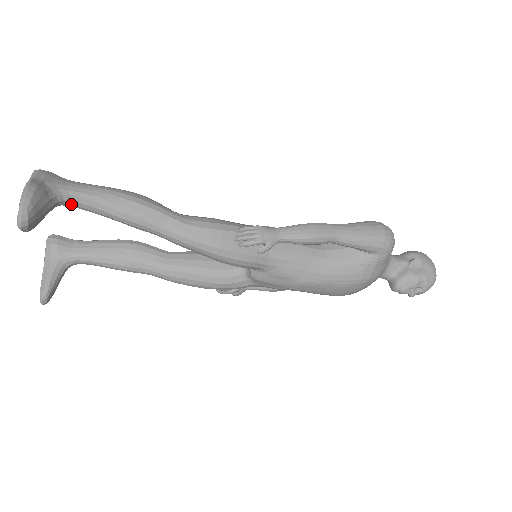
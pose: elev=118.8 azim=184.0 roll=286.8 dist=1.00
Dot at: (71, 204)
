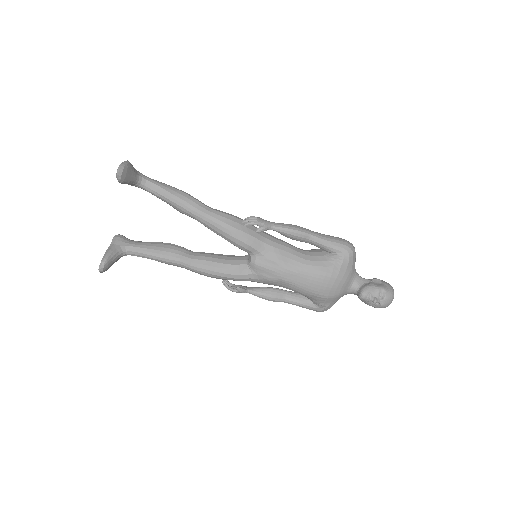
Dot at: (145, 185)
